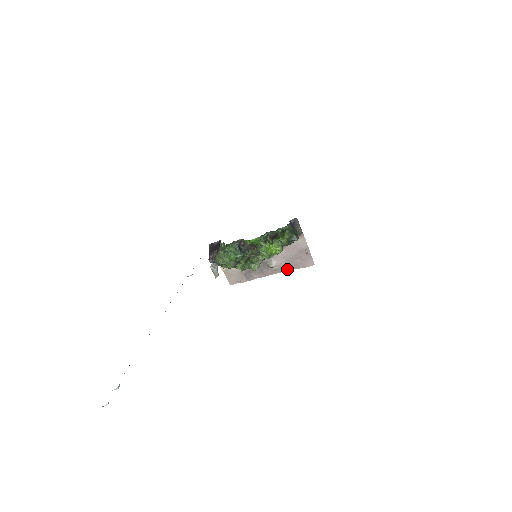
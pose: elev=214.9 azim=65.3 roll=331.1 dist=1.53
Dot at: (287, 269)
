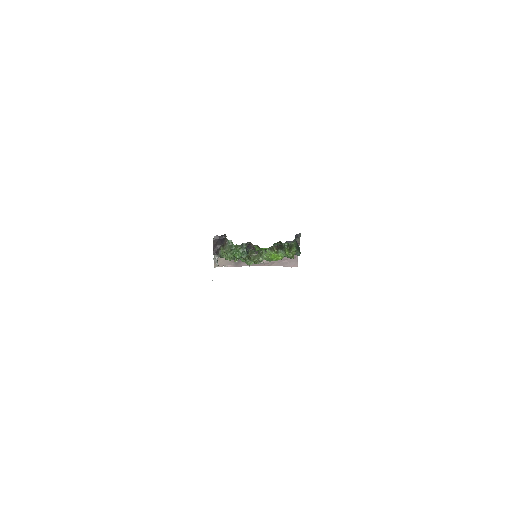
Dot at: (273, 265)
